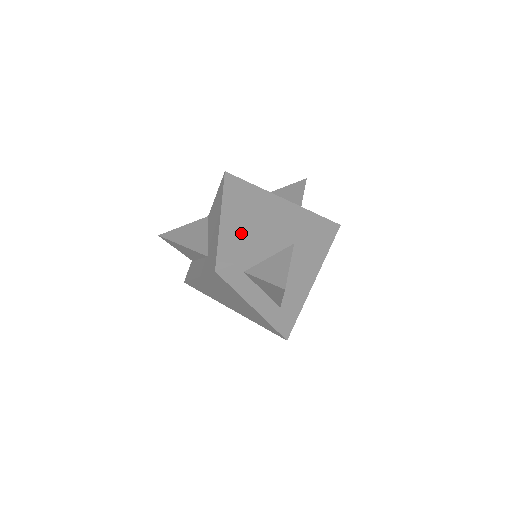
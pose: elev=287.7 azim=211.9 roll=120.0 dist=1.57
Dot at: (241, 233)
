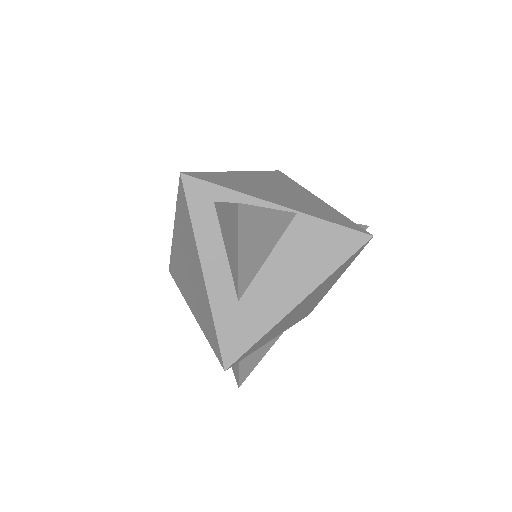
Dot at: (244, 182)
